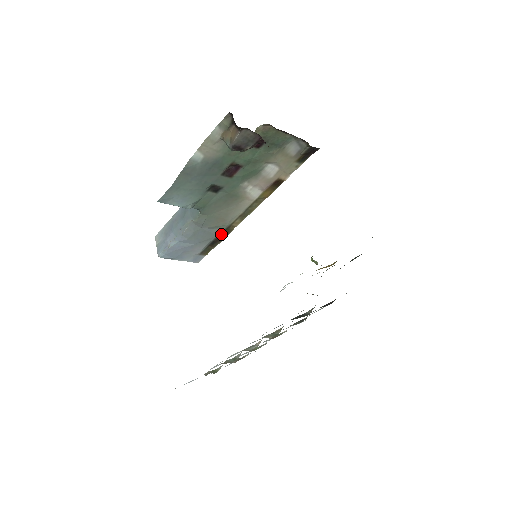
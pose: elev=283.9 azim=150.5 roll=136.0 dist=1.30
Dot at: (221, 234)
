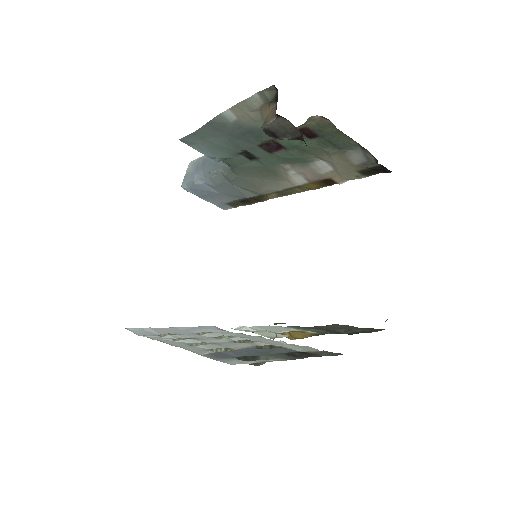
Dot at: (253, 197)
